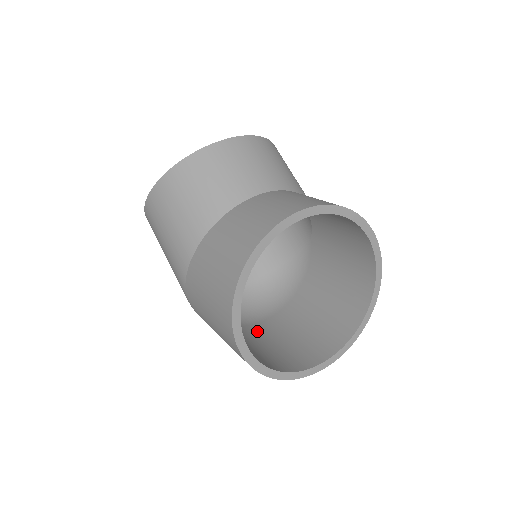
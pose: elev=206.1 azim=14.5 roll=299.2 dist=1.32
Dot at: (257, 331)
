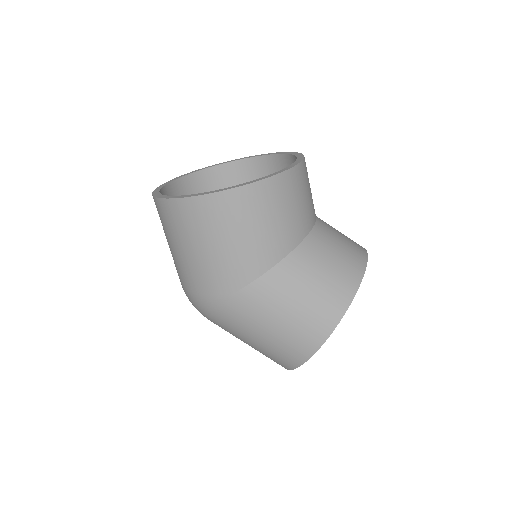
Dot at: occluded
